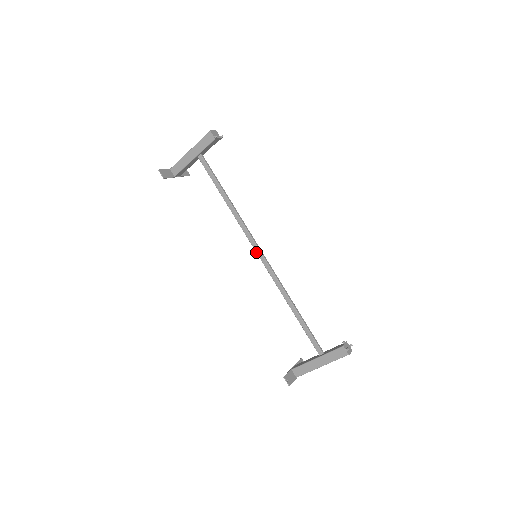
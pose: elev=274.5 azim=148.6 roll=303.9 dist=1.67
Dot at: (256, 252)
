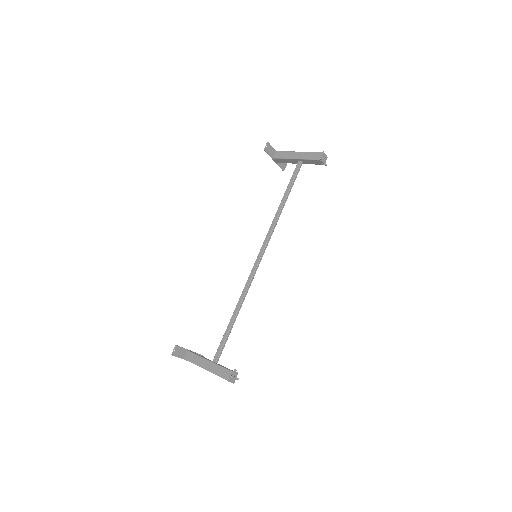
Dot at: (259, 253)
